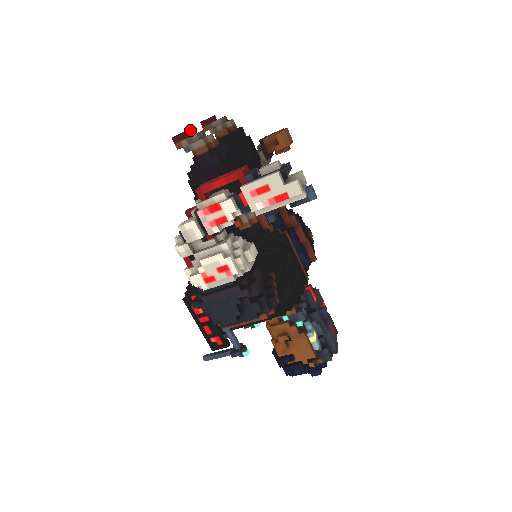
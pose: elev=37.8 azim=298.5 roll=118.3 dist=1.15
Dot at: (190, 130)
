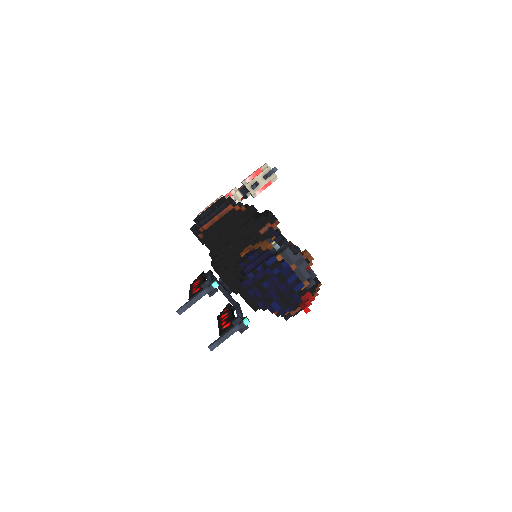
Dot at: occluded
